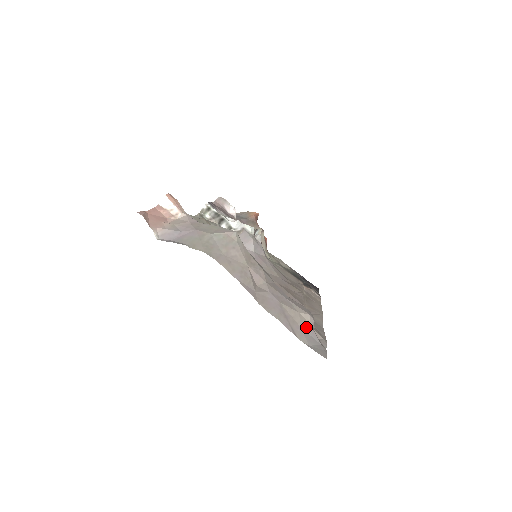
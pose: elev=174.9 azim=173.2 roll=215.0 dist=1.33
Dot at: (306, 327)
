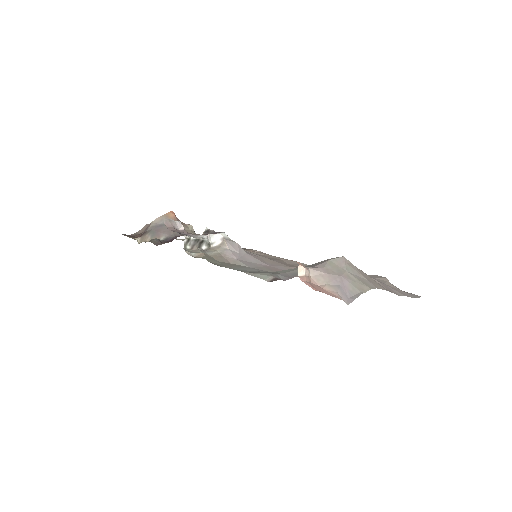
Dot at: (396, 287)
